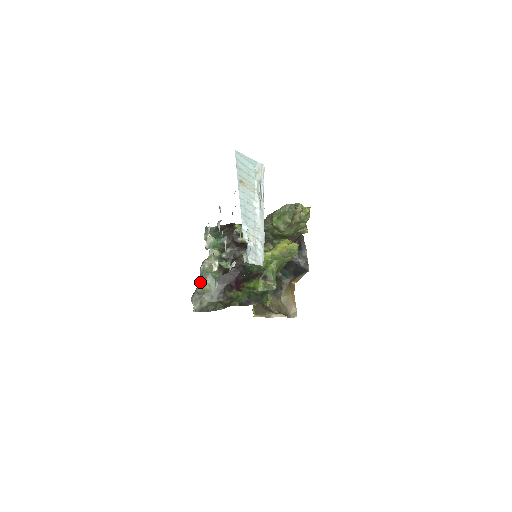
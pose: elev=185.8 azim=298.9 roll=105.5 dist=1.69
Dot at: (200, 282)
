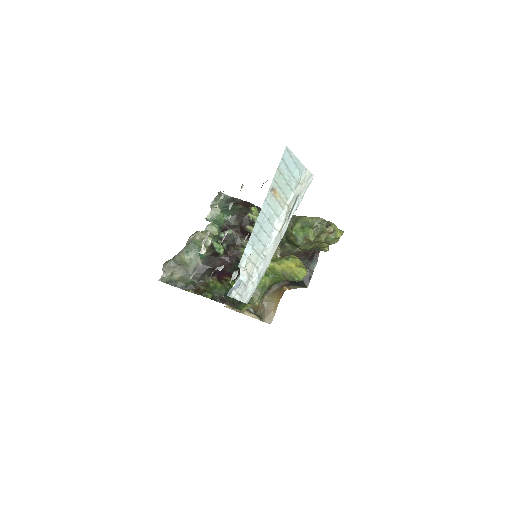
Dot at: (182, 251)
